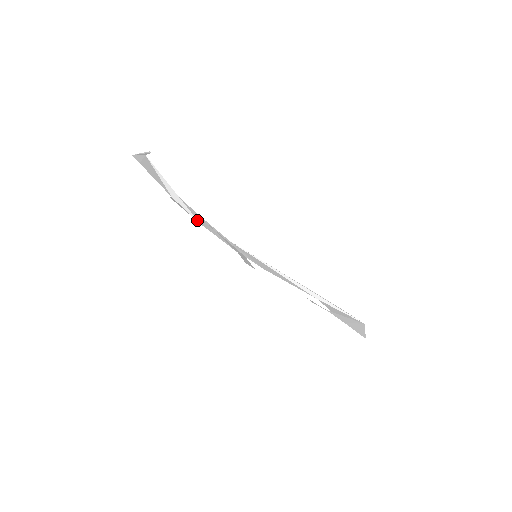
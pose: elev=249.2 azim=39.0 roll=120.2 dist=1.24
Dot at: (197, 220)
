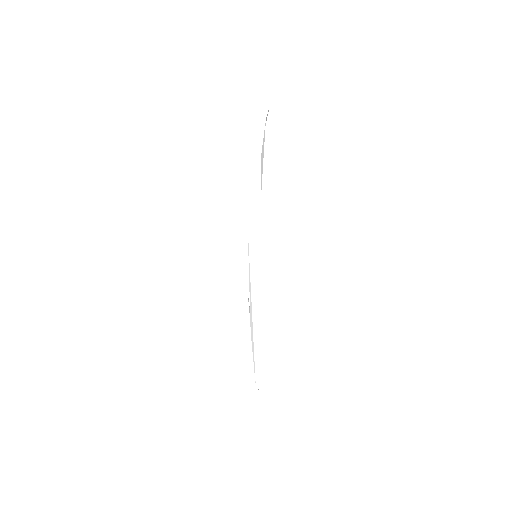
Dot at: occluded
